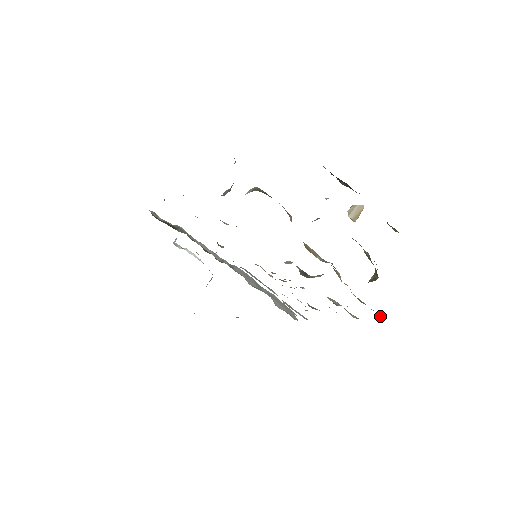
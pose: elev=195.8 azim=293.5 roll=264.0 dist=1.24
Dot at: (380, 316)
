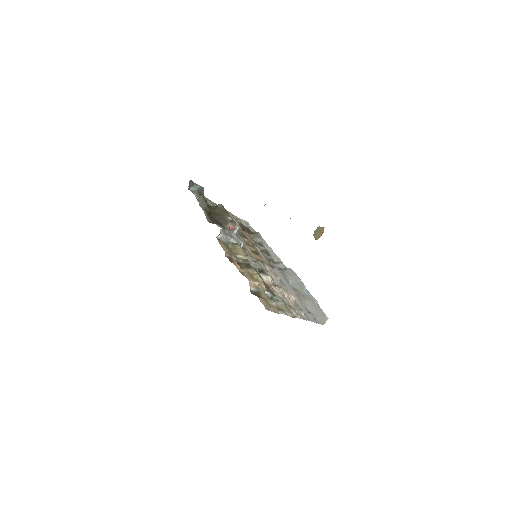
Dot at: (277, 312)
